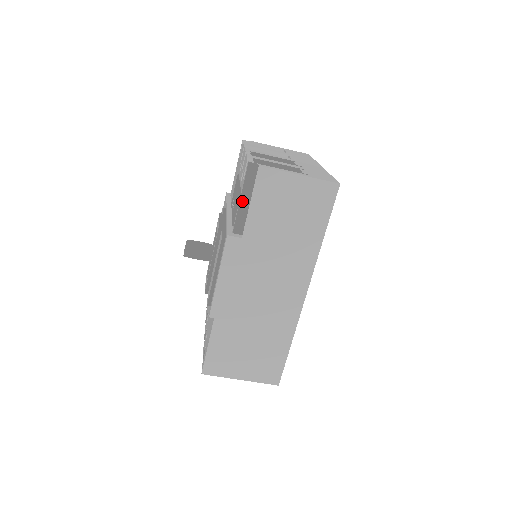
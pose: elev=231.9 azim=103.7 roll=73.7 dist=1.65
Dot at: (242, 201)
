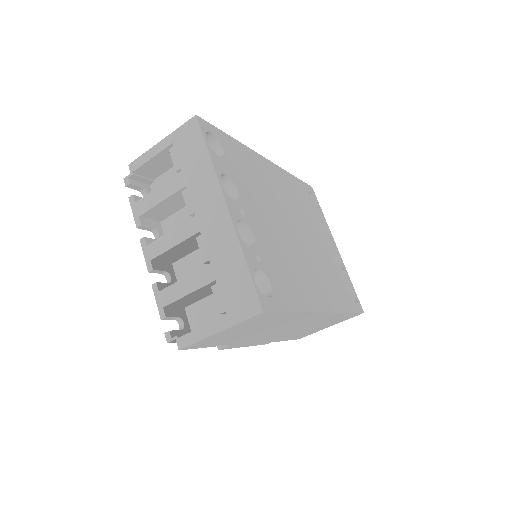
Dot at: occluded
